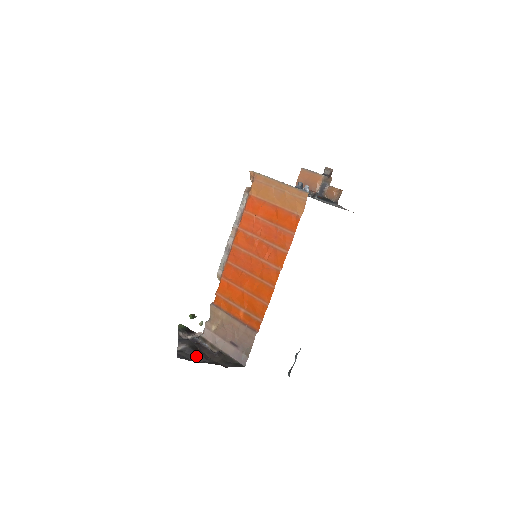
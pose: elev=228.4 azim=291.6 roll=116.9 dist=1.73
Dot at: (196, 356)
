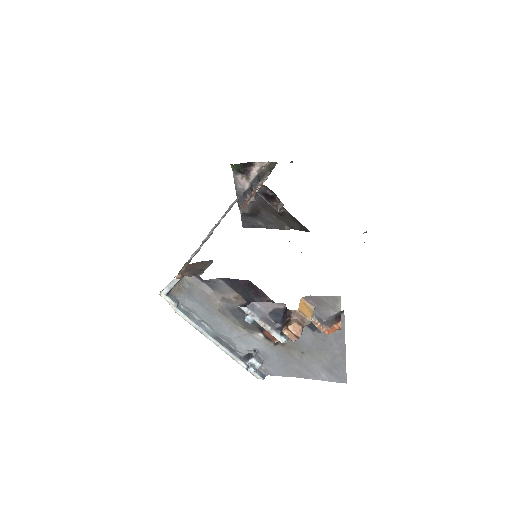
Dot at: (260, 220)
